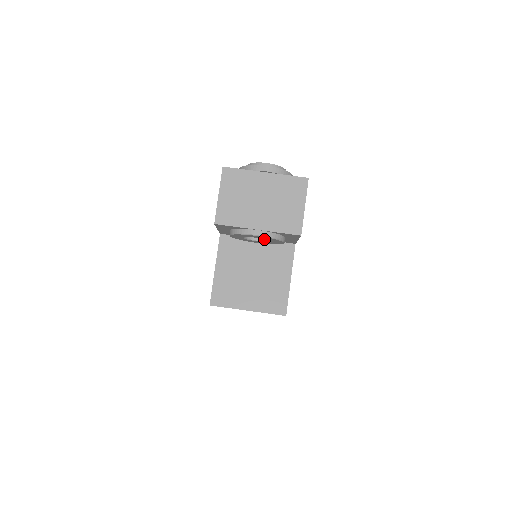
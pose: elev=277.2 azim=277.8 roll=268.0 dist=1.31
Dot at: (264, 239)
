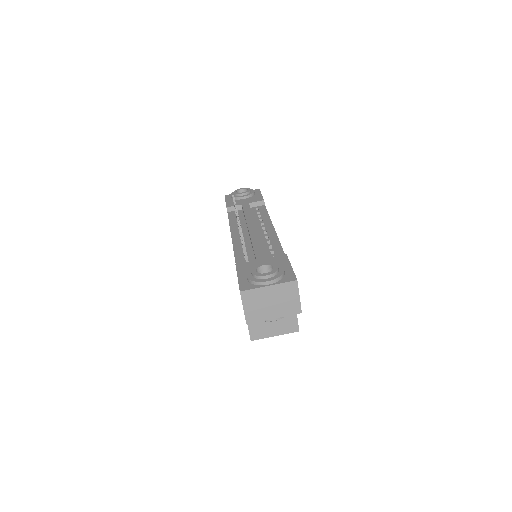
Dot at: occluded
